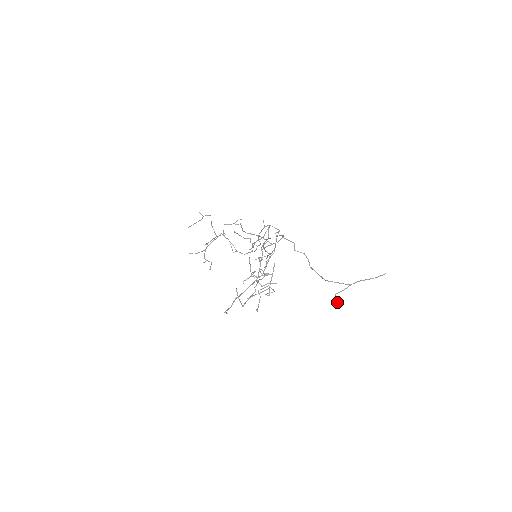
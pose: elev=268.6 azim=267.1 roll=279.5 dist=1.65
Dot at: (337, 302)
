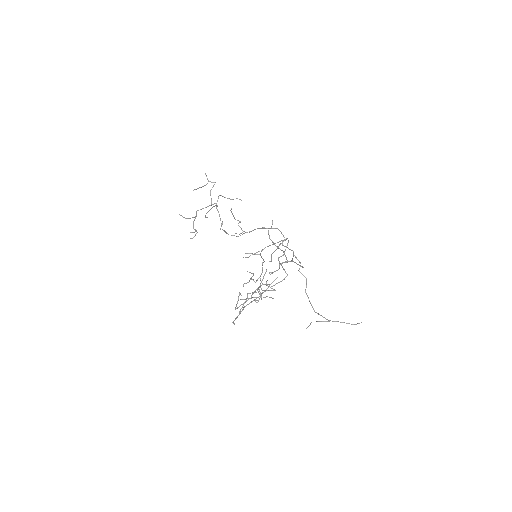
Dot at: (307, 327)
